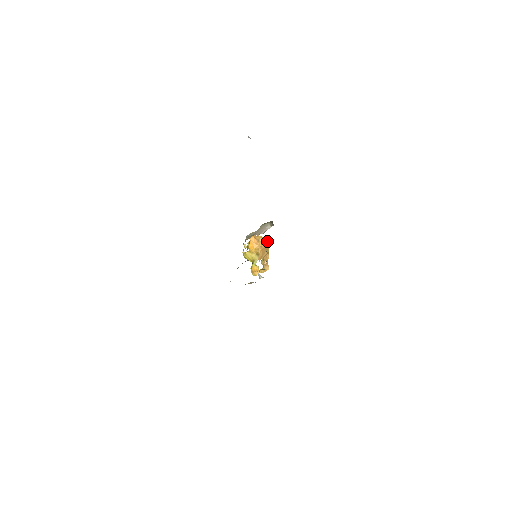
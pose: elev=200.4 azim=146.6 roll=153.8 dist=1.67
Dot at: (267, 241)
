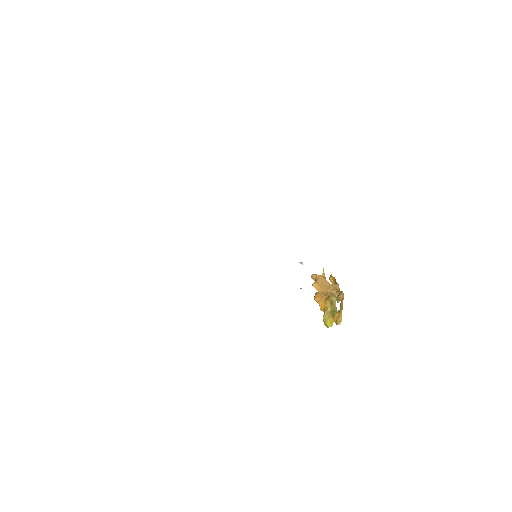
Dot at: (331, 280)
